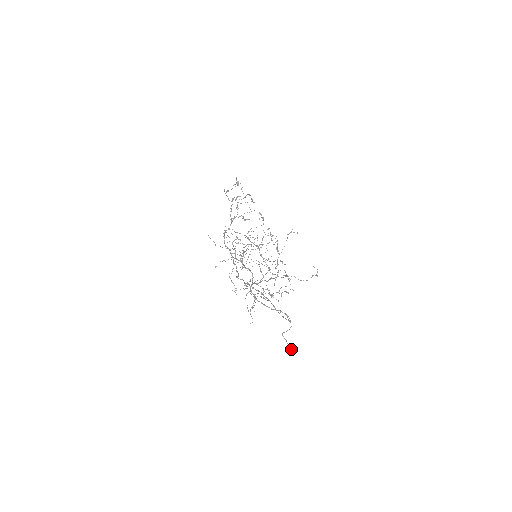
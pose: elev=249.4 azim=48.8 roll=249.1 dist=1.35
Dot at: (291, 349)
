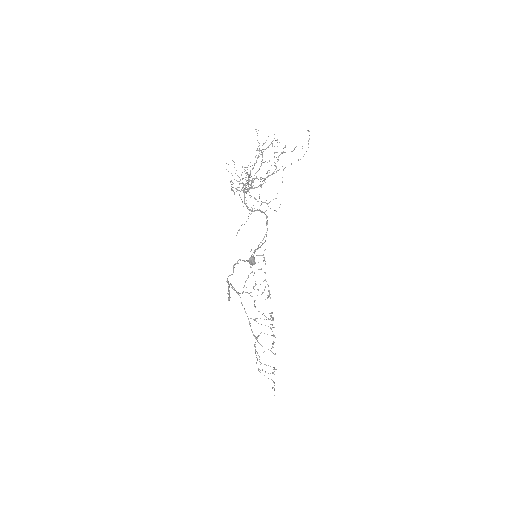
Dot at: (254, 261)
